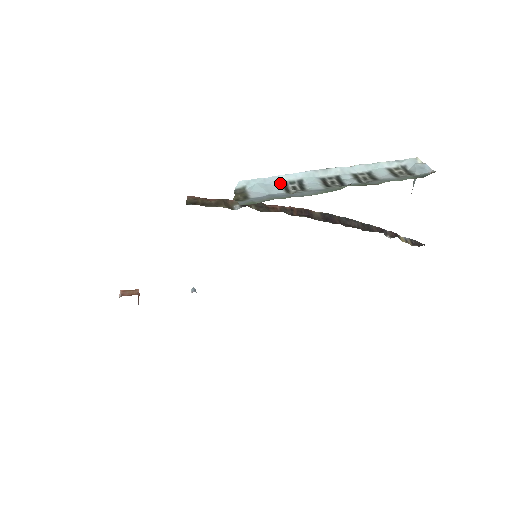
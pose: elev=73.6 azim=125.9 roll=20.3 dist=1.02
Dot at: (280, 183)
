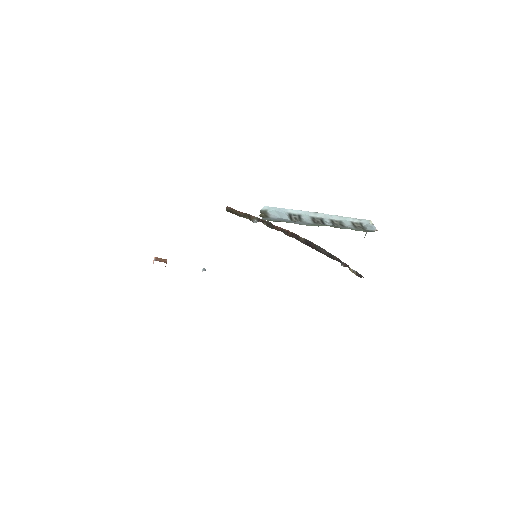
Dot at: (288, 213)
